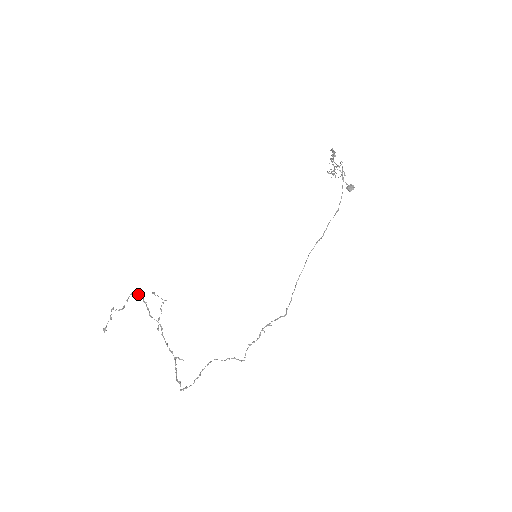
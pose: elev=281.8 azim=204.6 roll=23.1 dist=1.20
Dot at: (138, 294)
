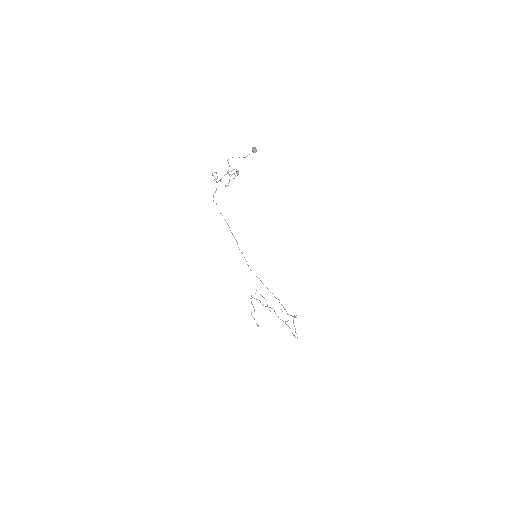
Dot at: occluded
